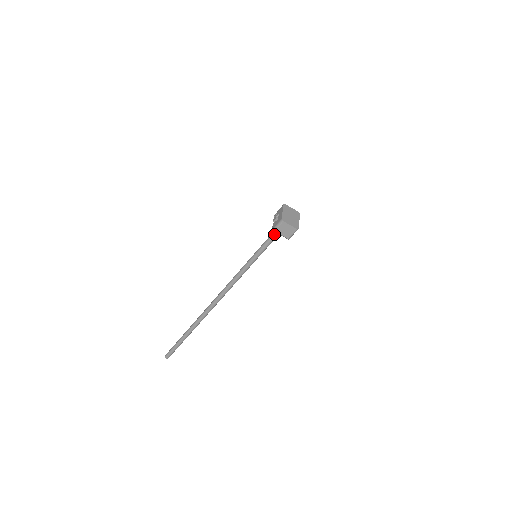
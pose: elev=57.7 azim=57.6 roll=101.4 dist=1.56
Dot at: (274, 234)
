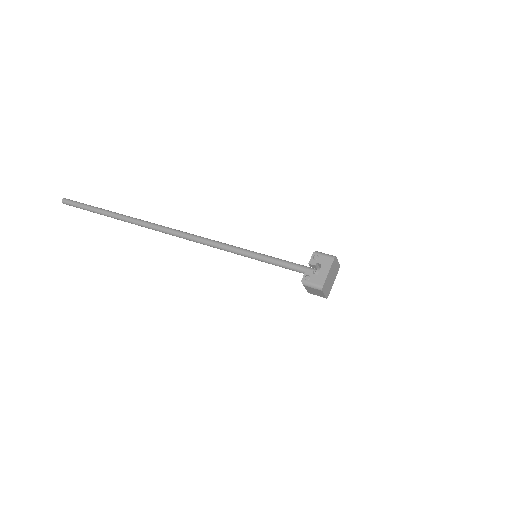
Dot at: (297, 270)
